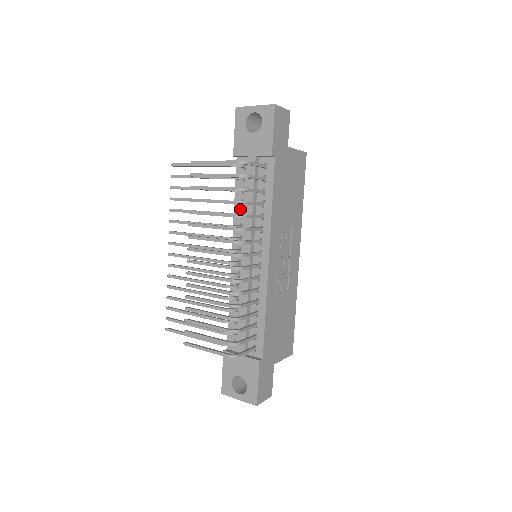
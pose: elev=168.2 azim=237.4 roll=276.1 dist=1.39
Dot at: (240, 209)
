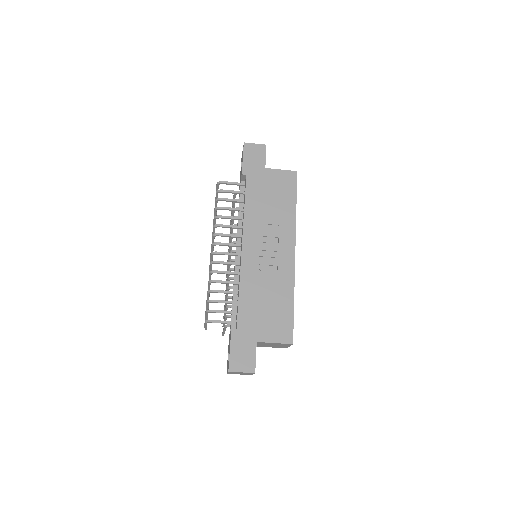
Dot at: occluded
